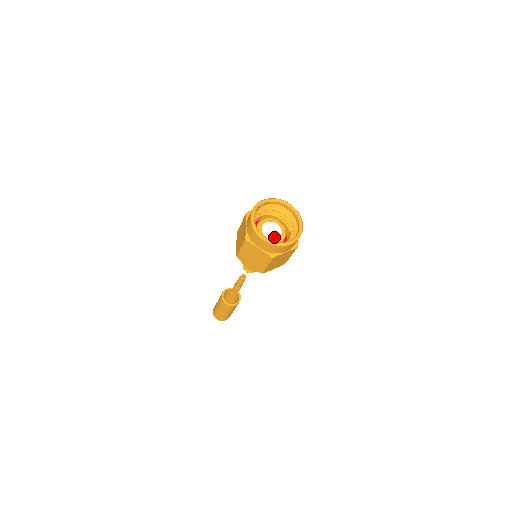
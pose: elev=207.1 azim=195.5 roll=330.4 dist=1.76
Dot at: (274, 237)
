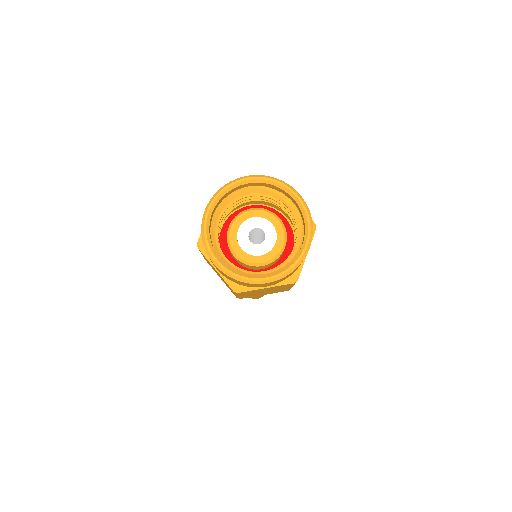
Dot at: (269, 244)
